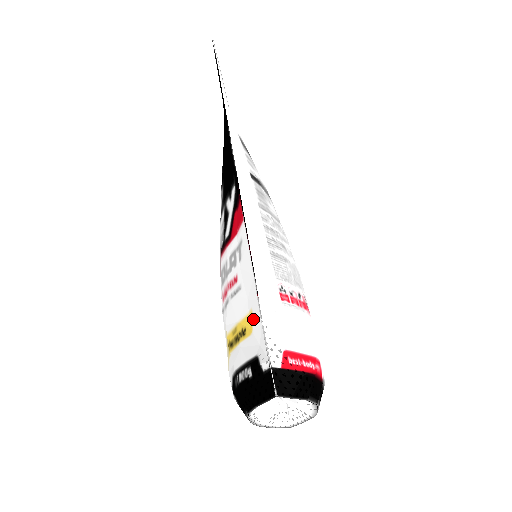
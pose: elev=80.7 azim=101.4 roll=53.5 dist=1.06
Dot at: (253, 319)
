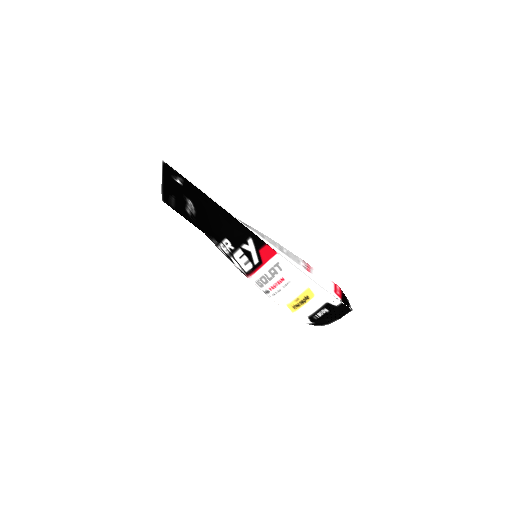
Dot at: (313, 291)
